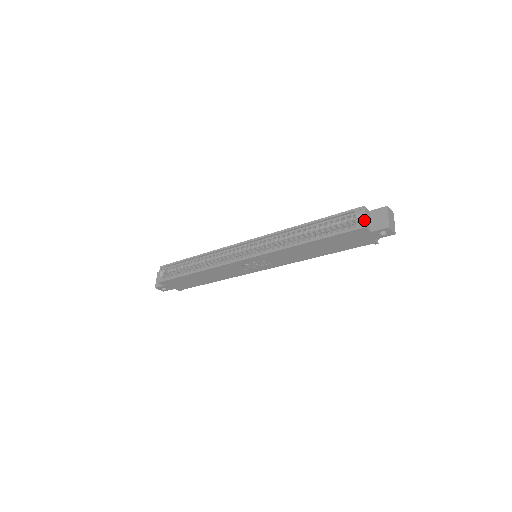
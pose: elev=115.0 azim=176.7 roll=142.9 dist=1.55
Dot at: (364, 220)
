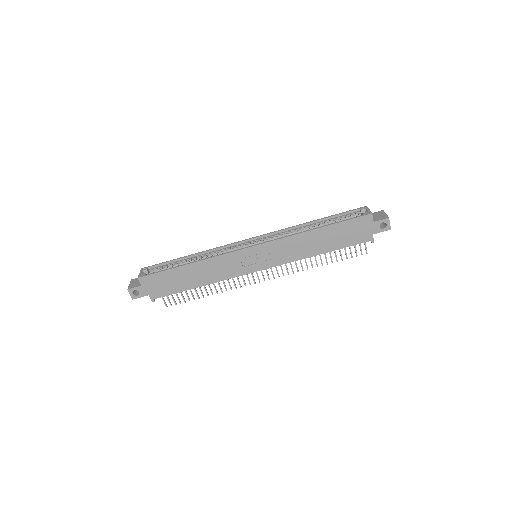
Dot at: (370, 211)
